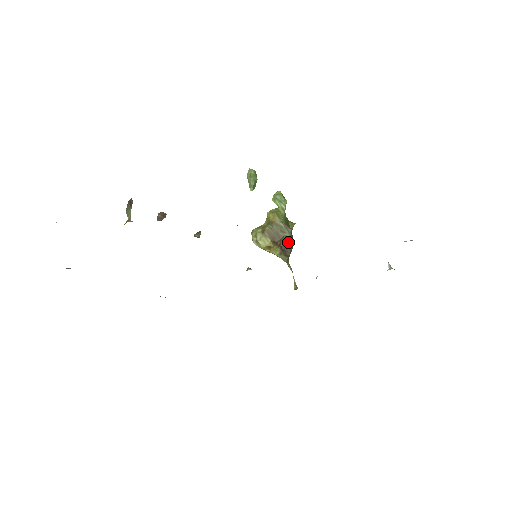
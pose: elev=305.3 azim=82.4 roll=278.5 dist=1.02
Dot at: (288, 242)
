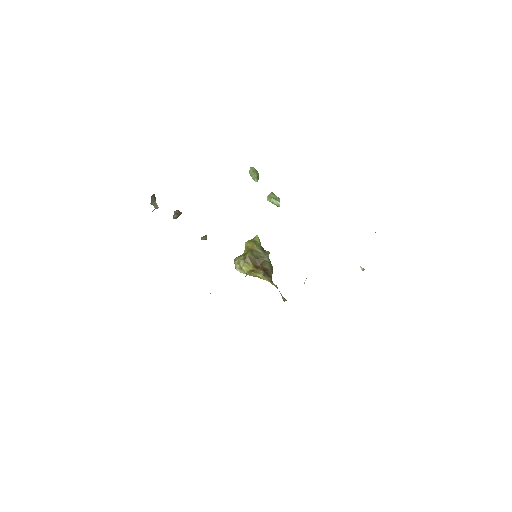
Dot at: (268, 265)
